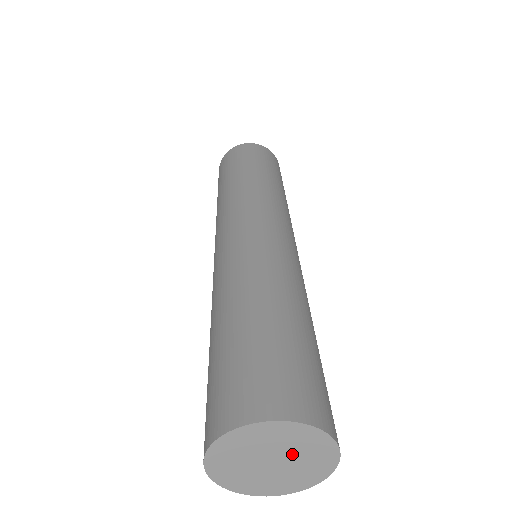
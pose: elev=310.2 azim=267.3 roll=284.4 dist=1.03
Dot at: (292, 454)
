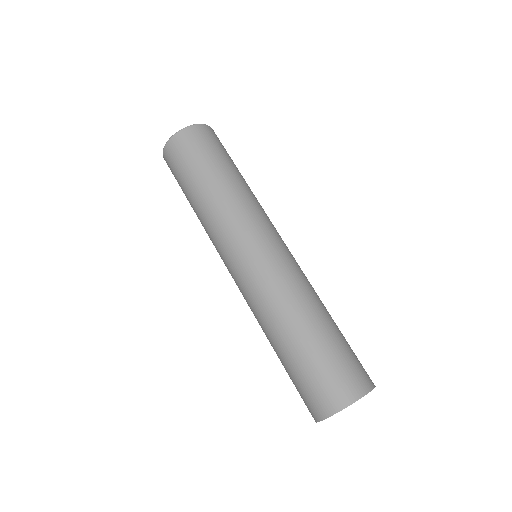
Dot at: occluded
